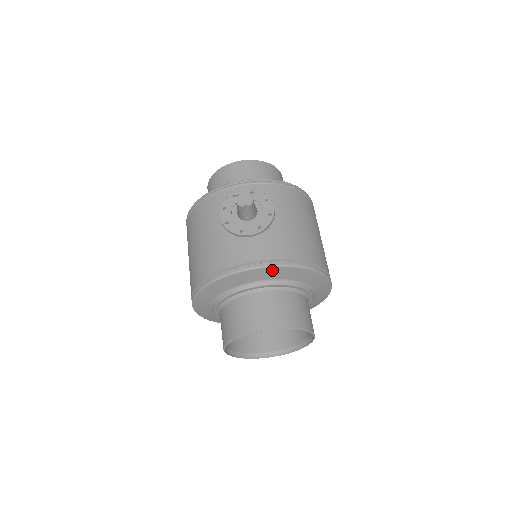
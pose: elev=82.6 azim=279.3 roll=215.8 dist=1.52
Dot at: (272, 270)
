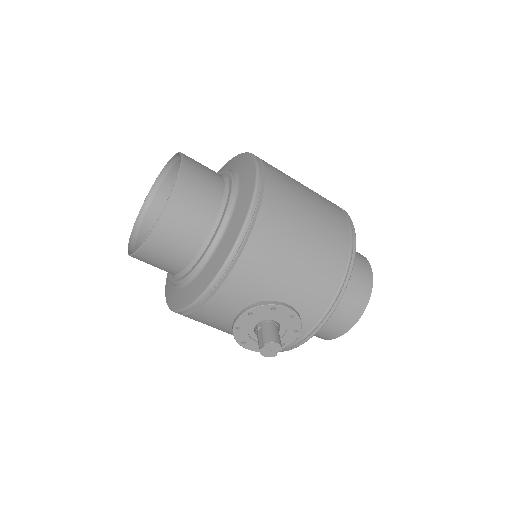
Dot at: occluded
